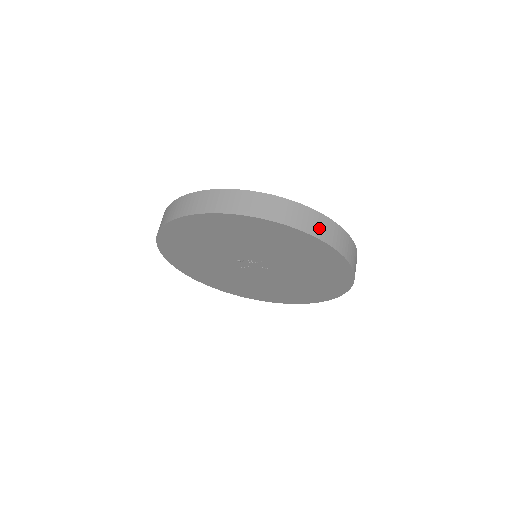
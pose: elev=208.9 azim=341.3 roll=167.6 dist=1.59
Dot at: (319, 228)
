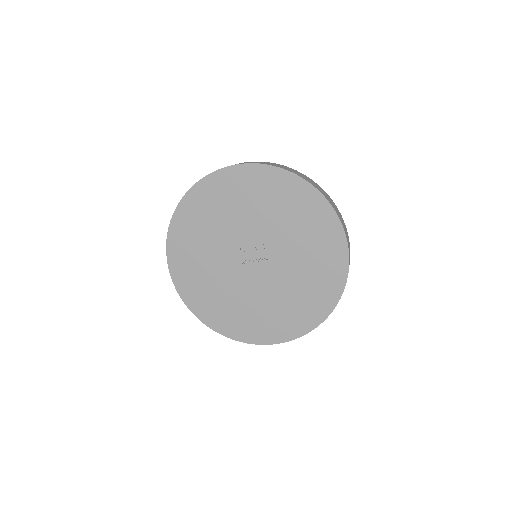
Dot at: (316, 186)
